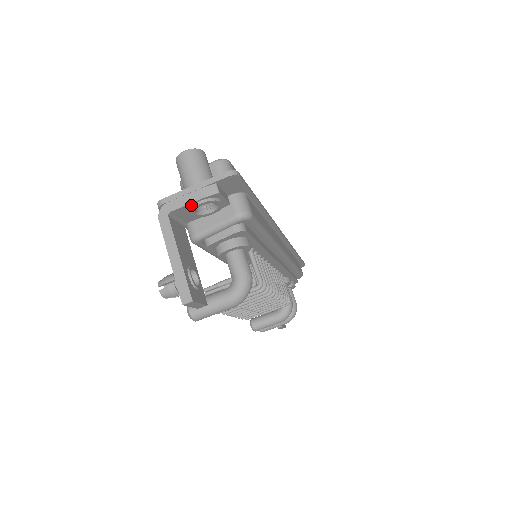
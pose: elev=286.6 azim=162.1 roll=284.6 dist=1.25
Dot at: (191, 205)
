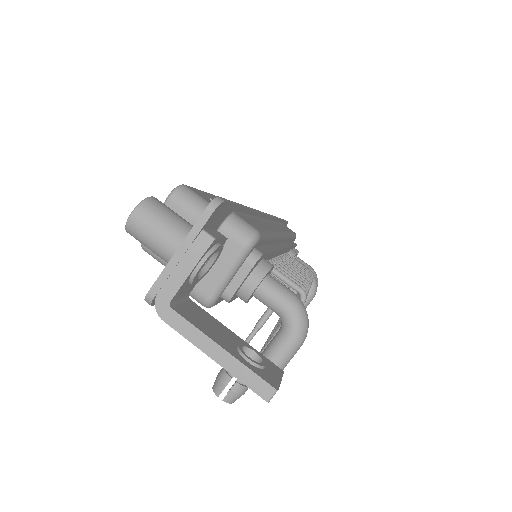
Dot at: (189, 276)
